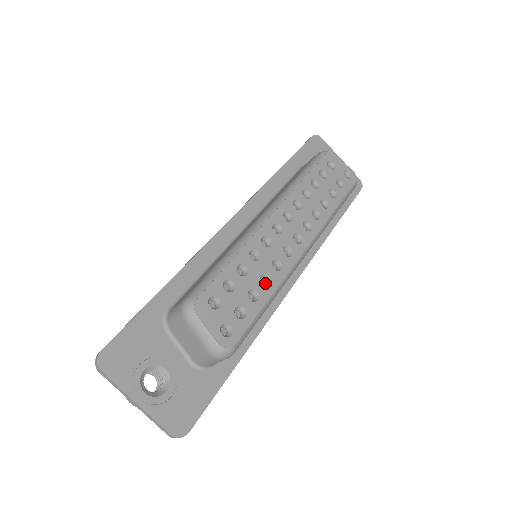
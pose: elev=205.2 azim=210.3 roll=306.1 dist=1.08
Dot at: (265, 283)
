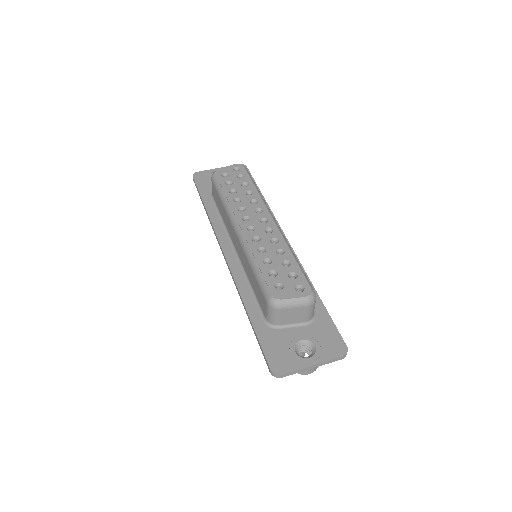
Dot at: (282, 254)
